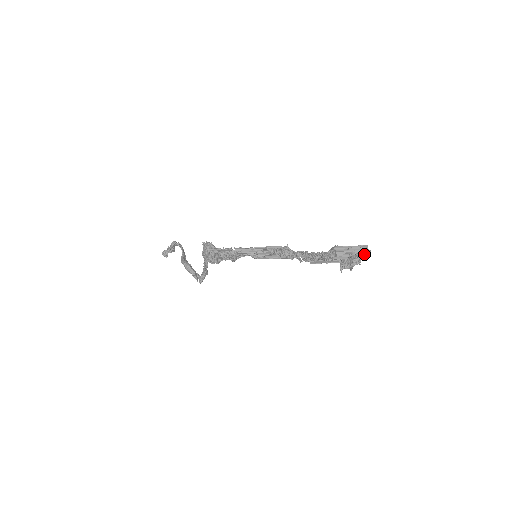
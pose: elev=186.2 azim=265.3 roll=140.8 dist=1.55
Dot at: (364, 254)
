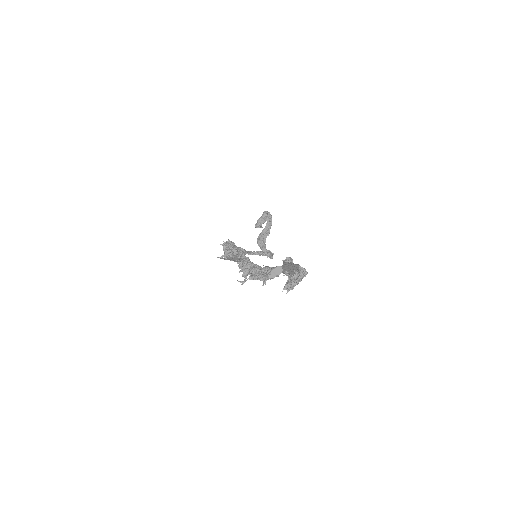
Dot at: (298, 274)
